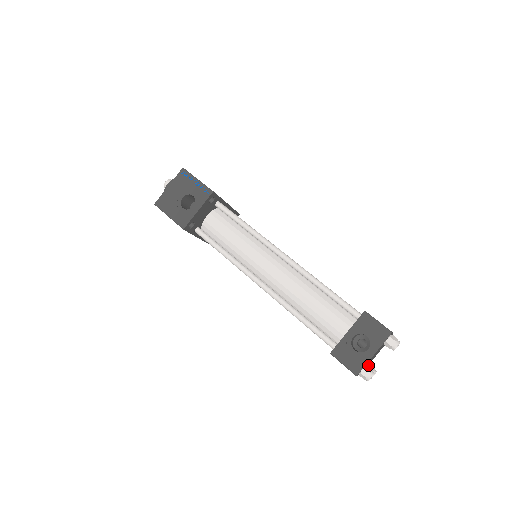
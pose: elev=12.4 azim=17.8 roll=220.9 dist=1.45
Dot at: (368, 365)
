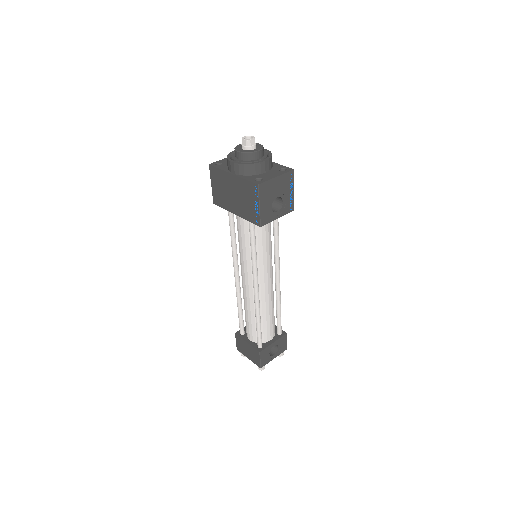
Dot at: occluded
